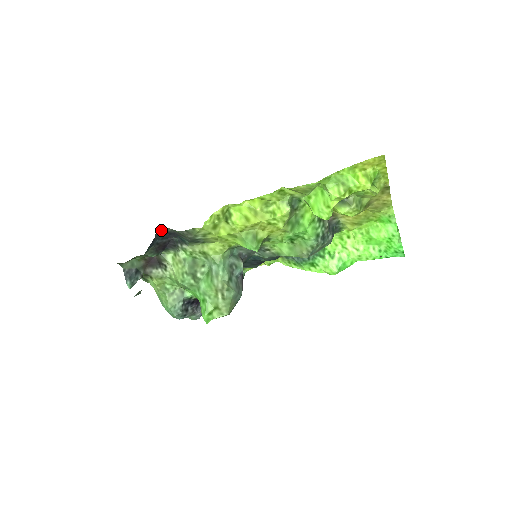
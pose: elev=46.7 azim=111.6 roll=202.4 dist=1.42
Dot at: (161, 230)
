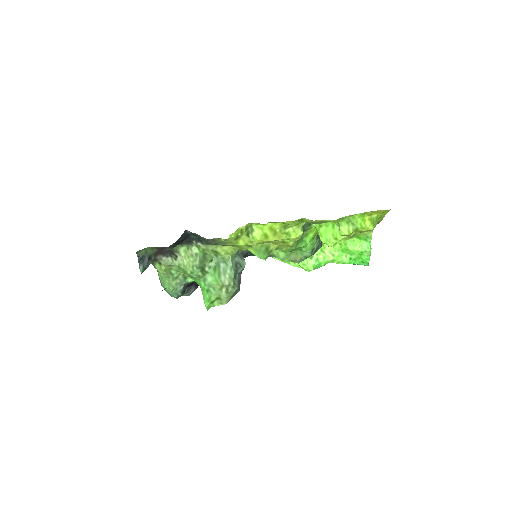
Dot at: (185, 232)
